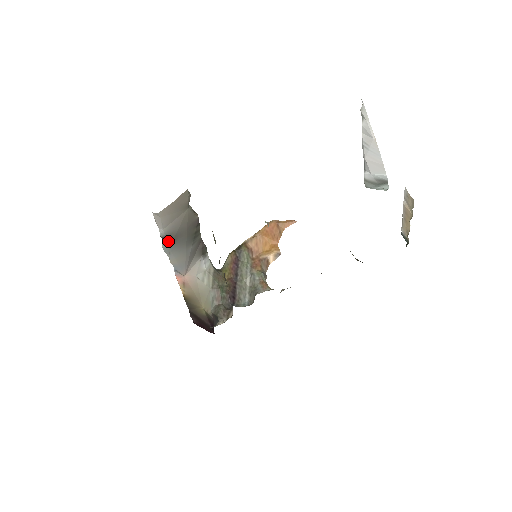
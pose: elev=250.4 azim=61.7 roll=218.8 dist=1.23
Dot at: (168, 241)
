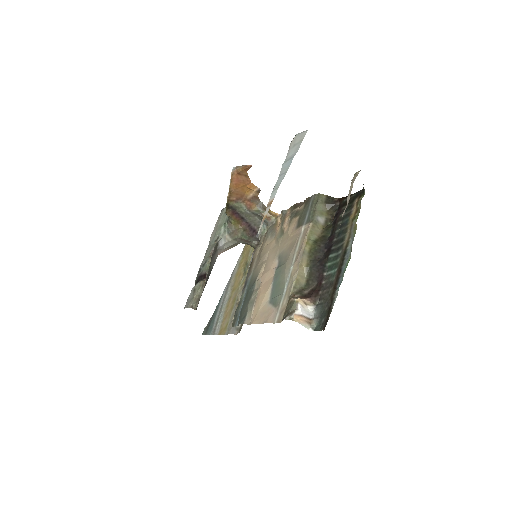
Dot at: occluded
